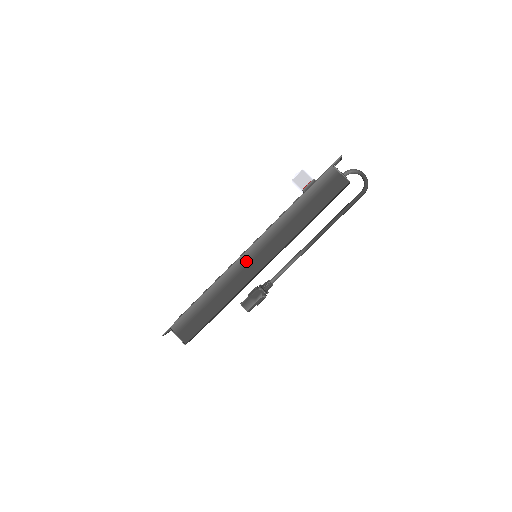
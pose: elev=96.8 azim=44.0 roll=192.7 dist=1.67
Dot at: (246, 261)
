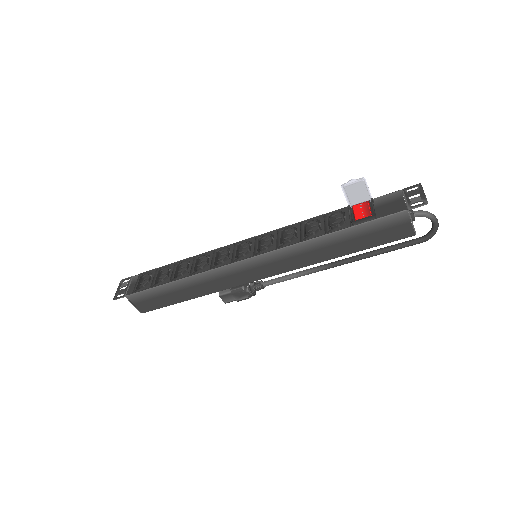
Dot at: (243, 268)
